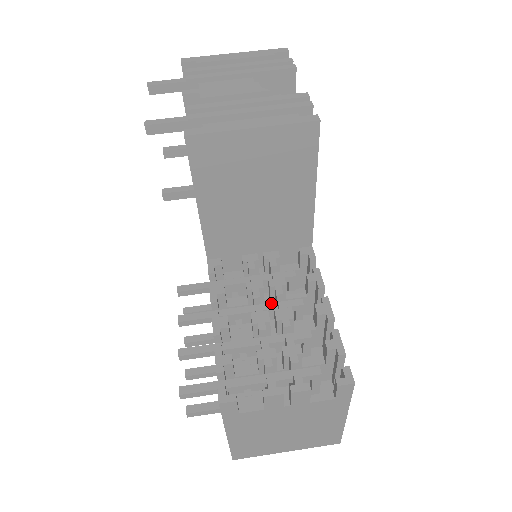
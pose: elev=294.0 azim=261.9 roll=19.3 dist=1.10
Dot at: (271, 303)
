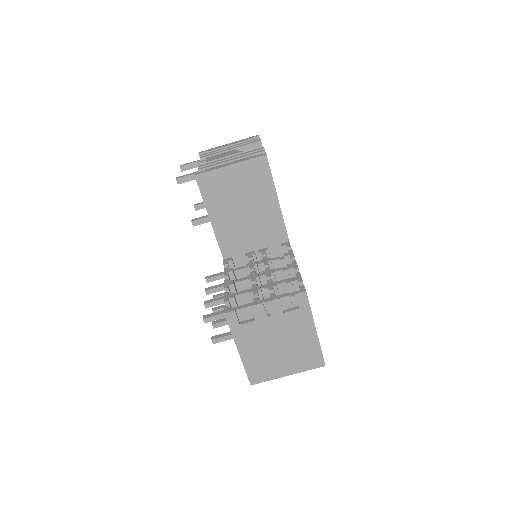
Dot at: occluded
